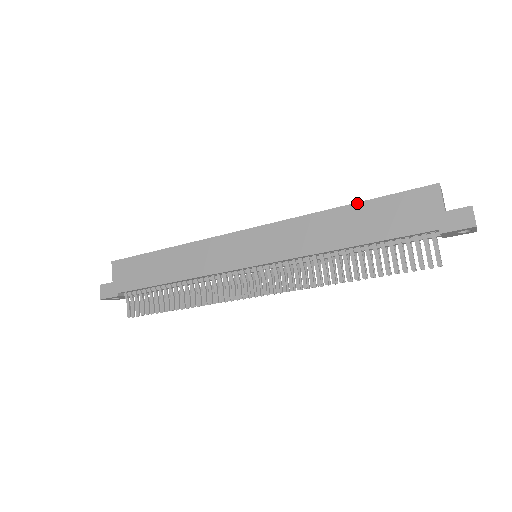
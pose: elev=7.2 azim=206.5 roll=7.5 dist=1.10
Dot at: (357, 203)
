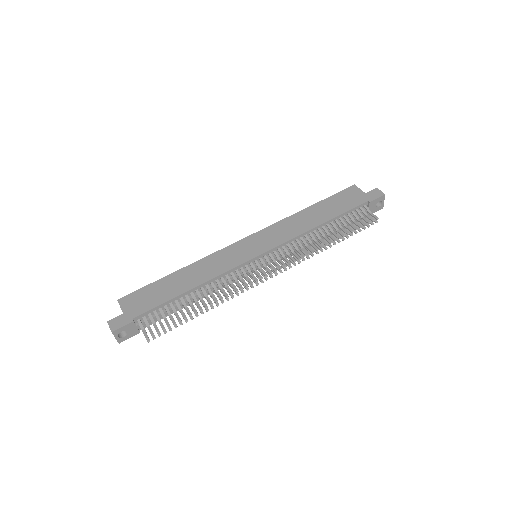
Dot at: (315, 204)
